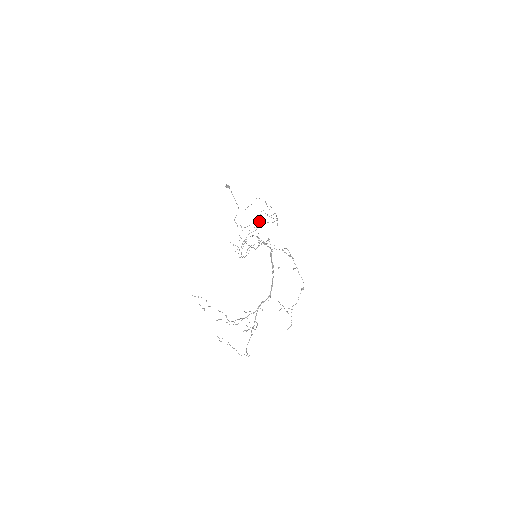
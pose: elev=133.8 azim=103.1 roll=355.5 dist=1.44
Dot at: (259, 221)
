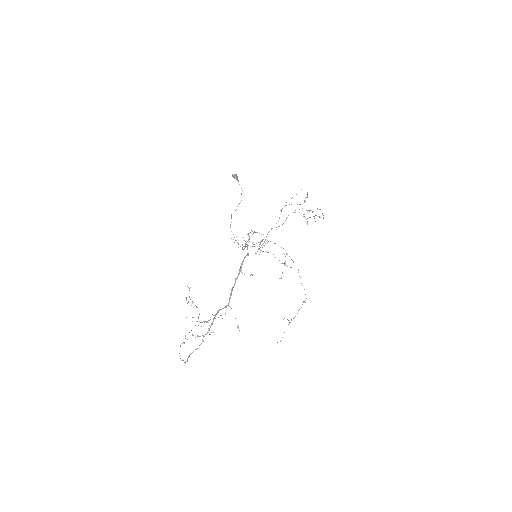
Dot at: occluded
